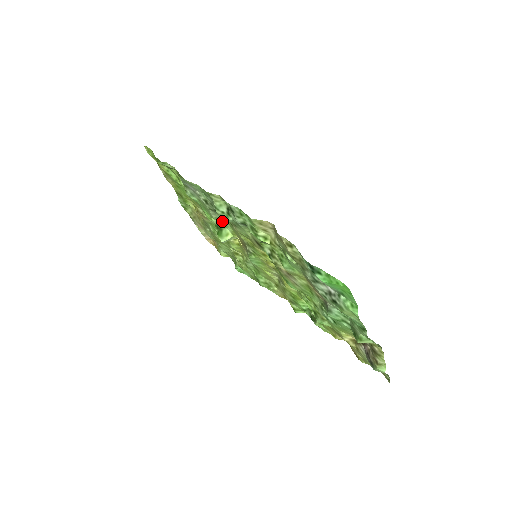
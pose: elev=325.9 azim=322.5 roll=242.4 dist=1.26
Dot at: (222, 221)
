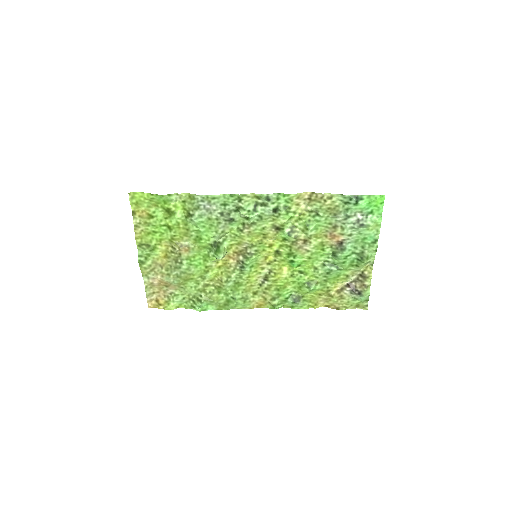
Dot at: (221, 237)
